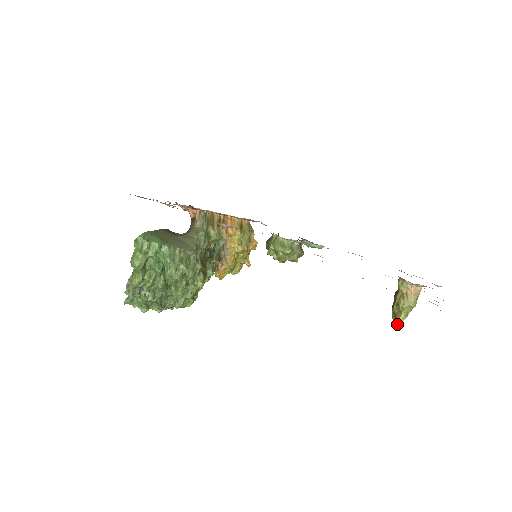
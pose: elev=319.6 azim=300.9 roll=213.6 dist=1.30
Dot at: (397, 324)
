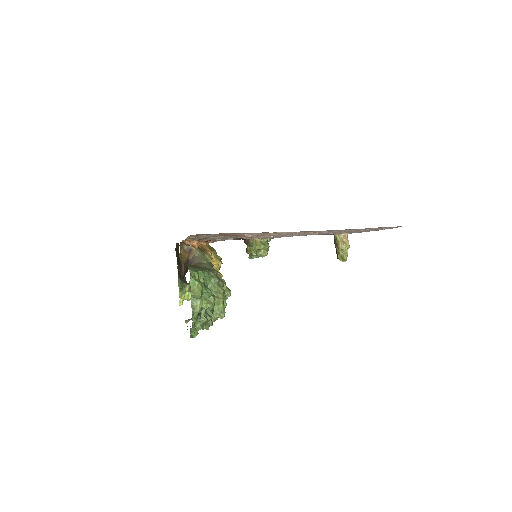
Dot at: occluded
